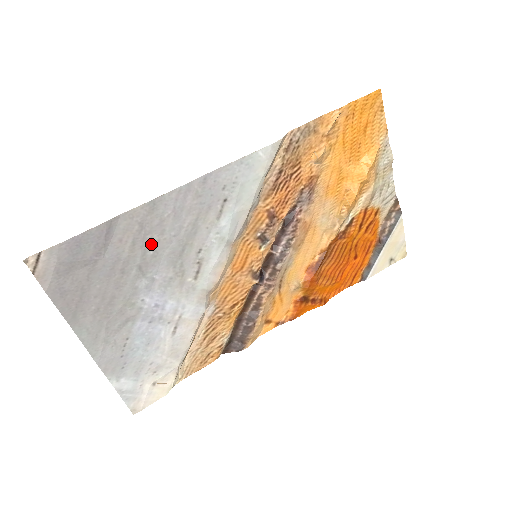
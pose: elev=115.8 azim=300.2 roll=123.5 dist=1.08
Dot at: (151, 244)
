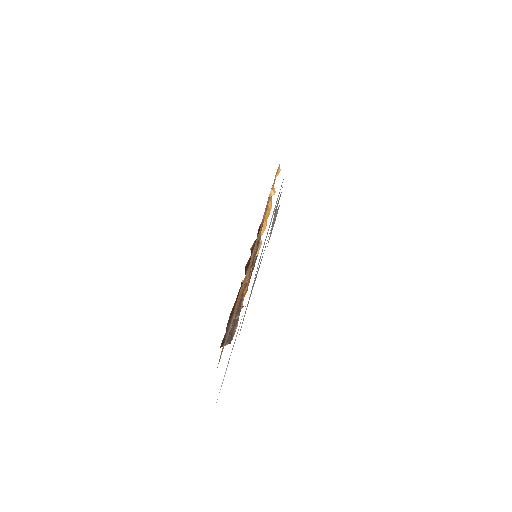
Dot at: occluded
